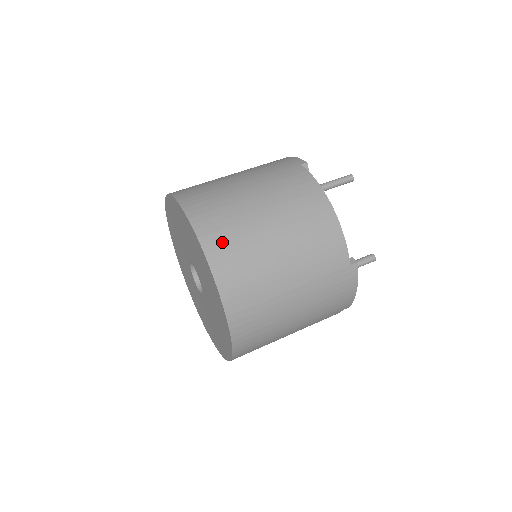
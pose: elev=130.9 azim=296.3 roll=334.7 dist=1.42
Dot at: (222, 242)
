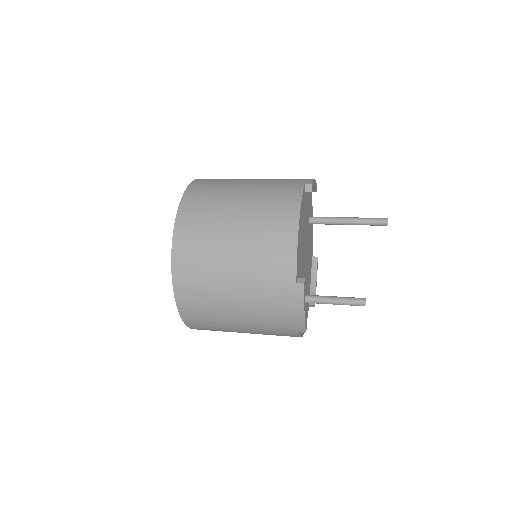
Dot at: (192, 218)
